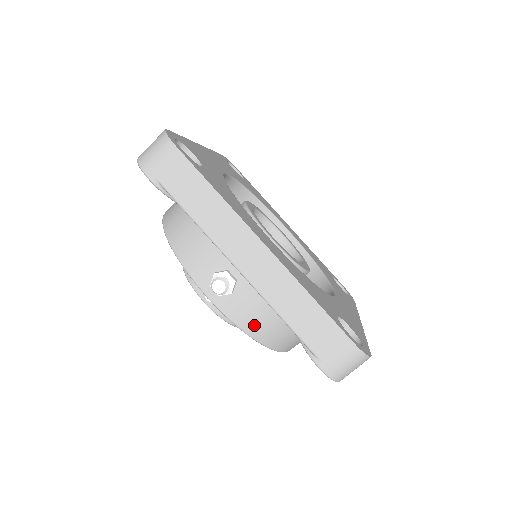
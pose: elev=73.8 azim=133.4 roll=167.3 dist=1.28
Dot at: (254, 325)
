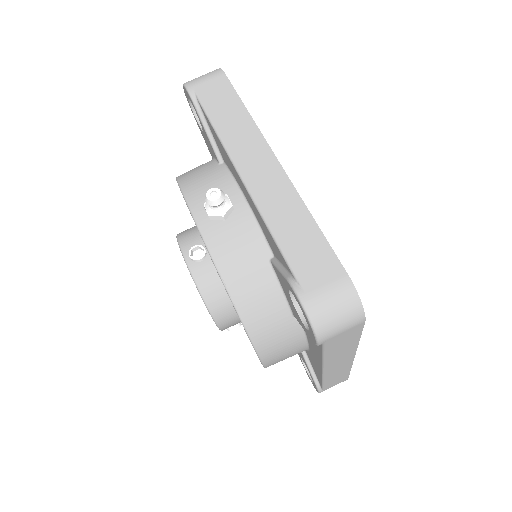
Dot at: (234, 269)
